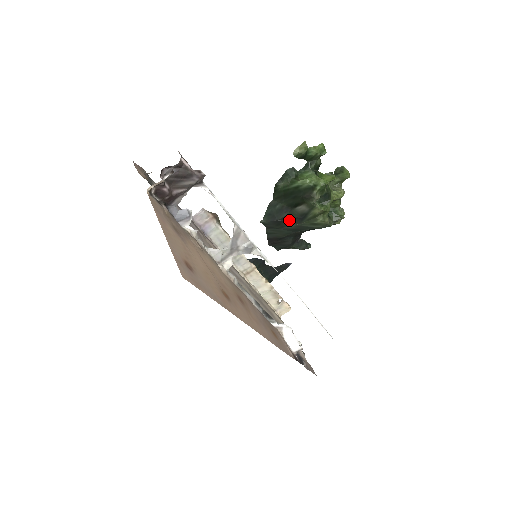
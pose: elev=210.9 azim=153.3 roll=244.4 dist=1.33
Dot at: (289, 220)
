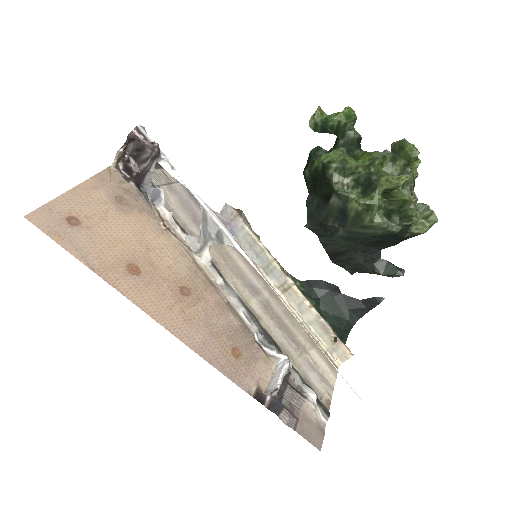
Dot at: (333, 222)
